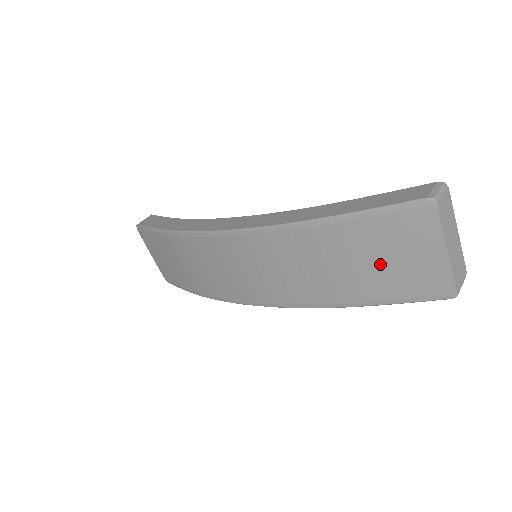
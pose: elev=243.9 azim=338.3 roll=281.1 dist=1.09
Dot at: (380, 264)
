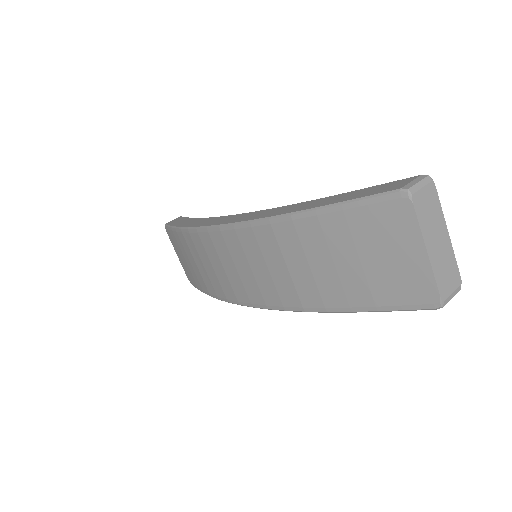
Dot at: (359, 264)
